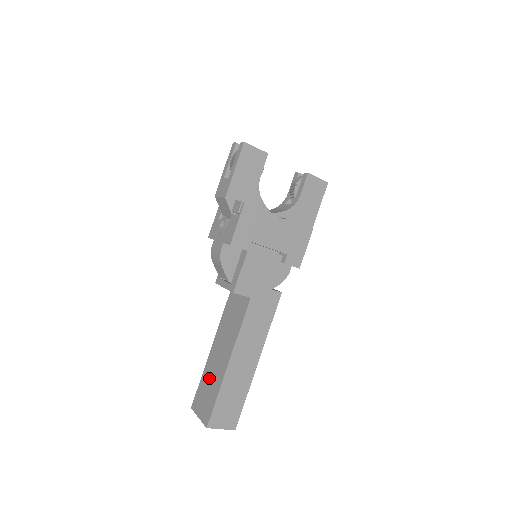
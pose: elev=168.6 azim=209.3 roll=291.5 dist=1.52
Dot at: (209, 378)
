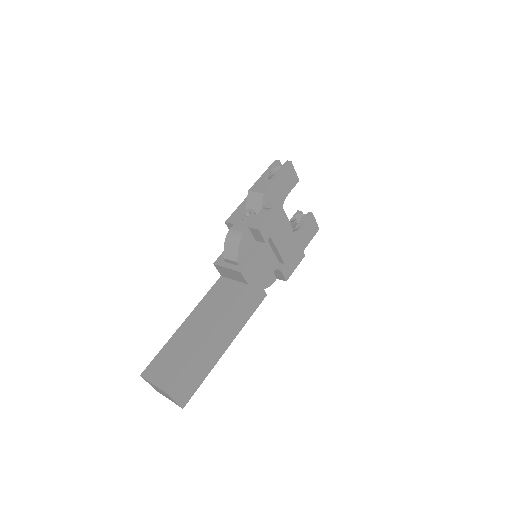
Dot at: (176, 348)
